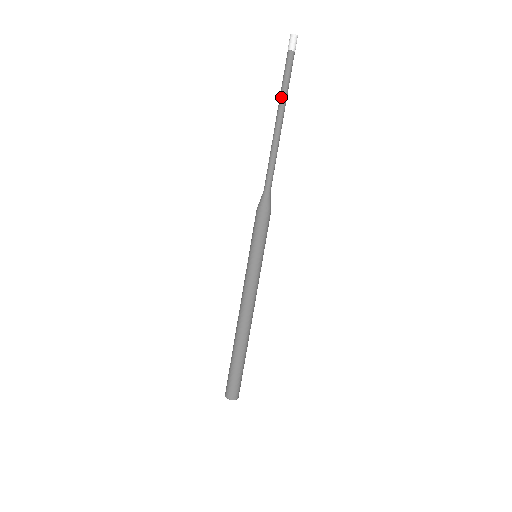
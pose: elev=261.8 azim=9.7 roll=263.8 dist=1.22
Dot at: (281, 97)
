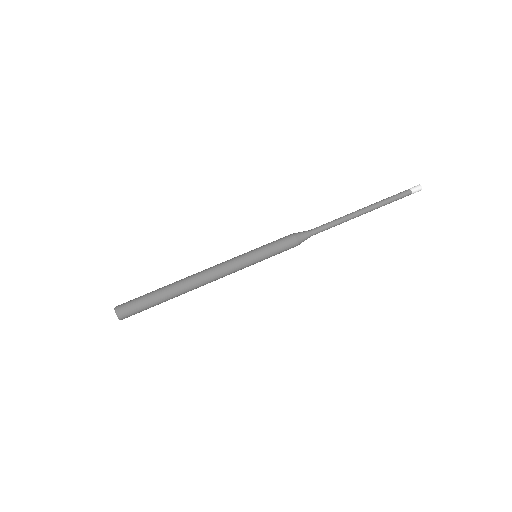
Dot at: (378, 202)
